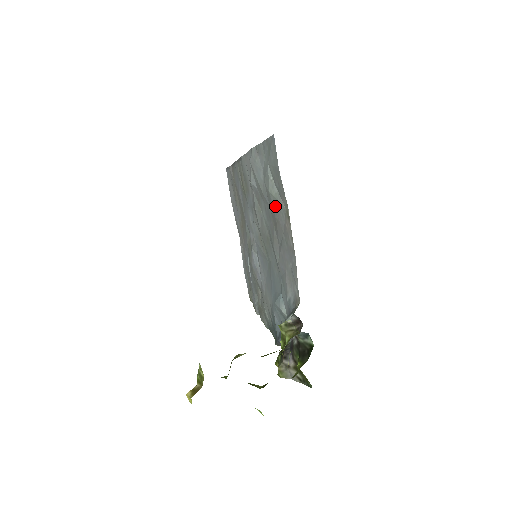
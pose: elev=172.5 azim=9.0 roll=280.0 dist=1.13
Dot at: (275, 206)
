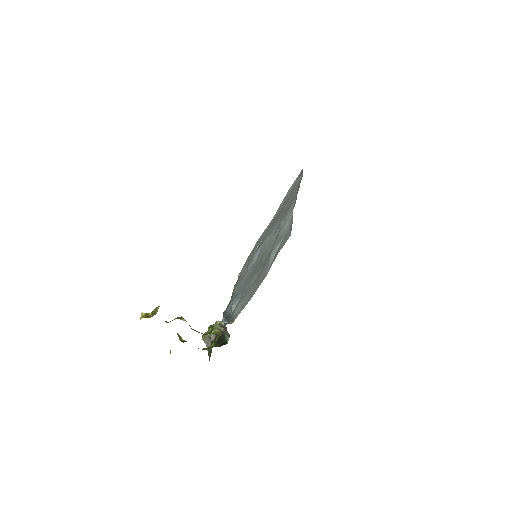
Dot at: (267, 263)
